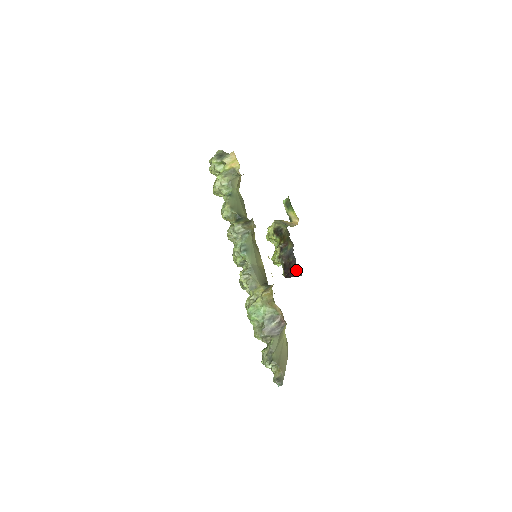
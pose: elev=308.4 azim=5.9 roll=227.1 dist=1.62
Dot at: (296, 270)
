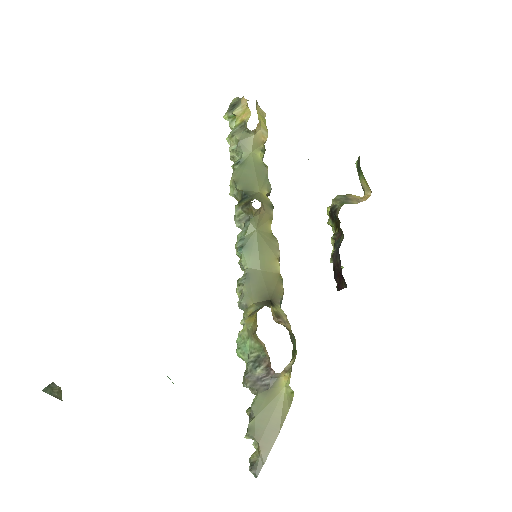
Dot at: (343, 278)
